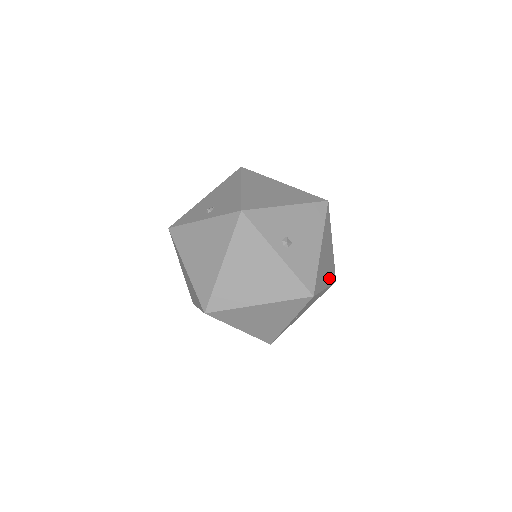
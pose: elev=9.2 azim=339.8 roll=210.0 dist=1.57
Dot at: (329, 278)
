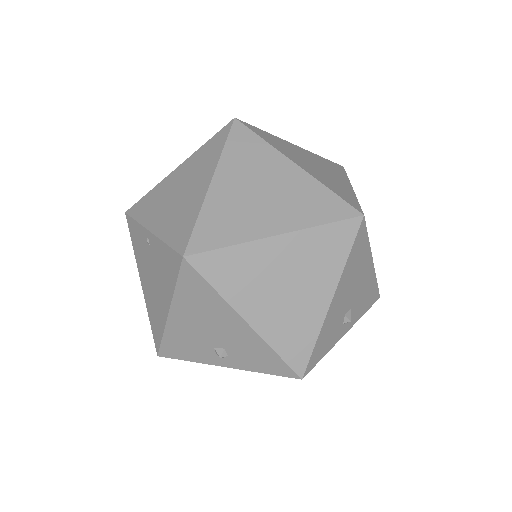
Dot at: occluded
